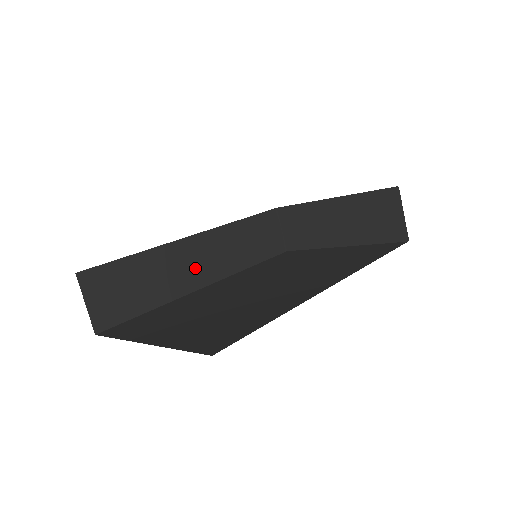
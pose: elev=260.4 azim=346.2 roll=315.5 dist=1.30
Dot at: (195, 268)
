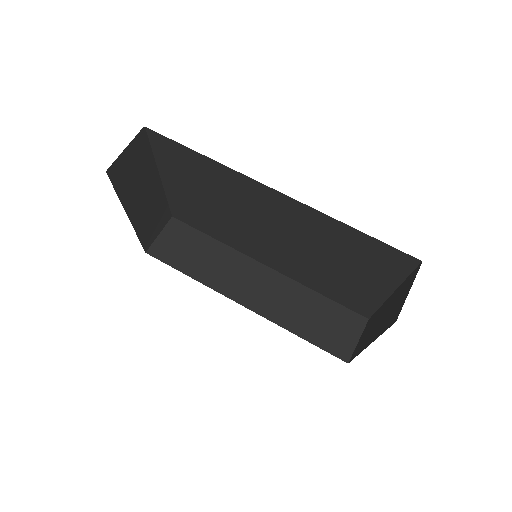
Dot at: (243, 284)
